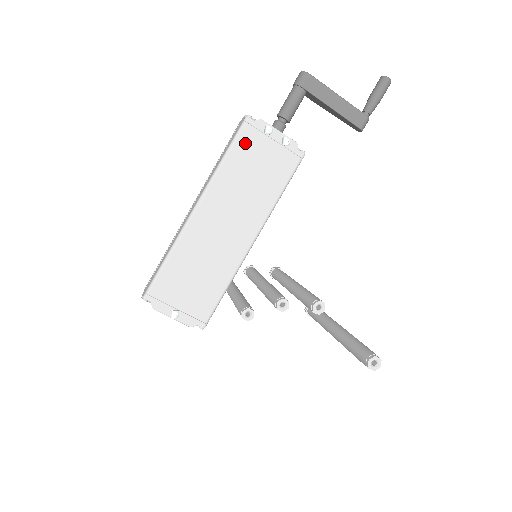
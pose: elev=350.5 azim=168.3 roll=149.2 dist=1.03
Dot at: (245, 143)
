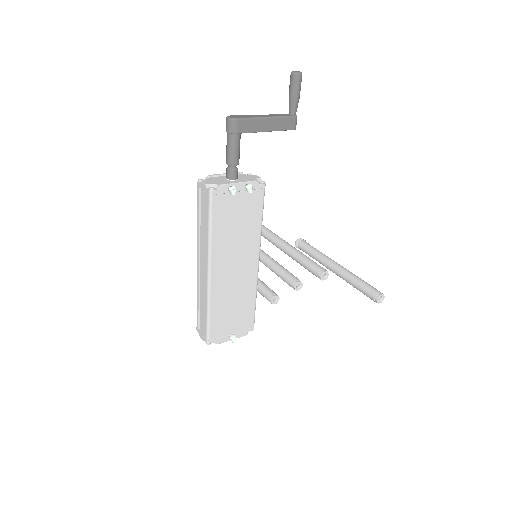
Dot at: (219, 210)
